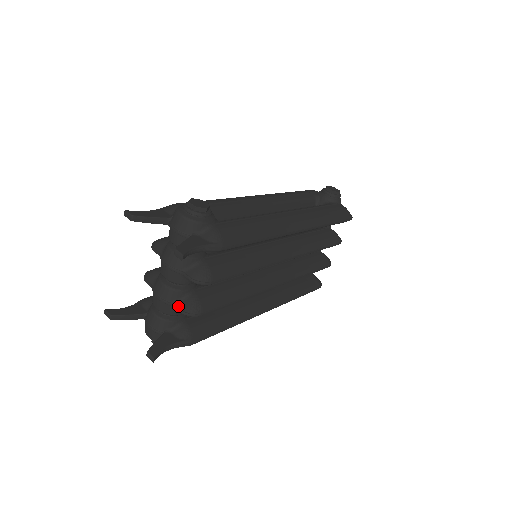
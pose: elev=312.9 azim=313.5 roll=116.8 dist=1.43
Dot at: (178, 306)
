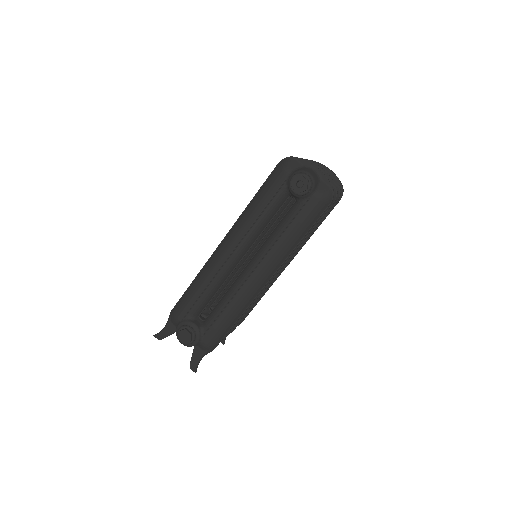
Dot at: occluded
